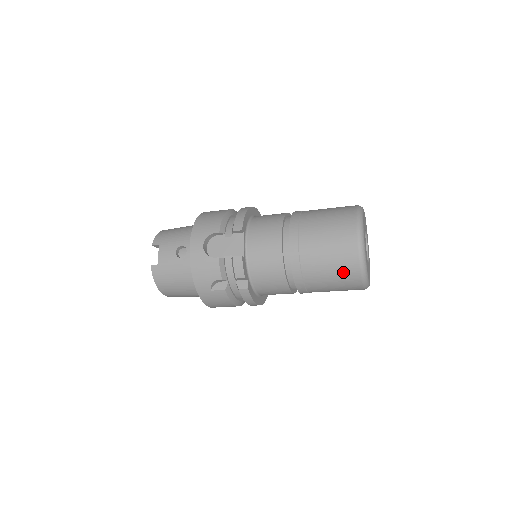
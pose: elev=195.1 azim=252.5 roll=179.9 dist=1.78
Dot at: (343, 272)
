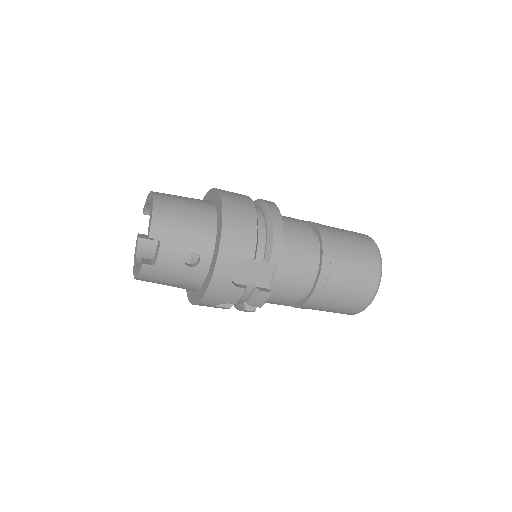
Dot at: (343, 311)
